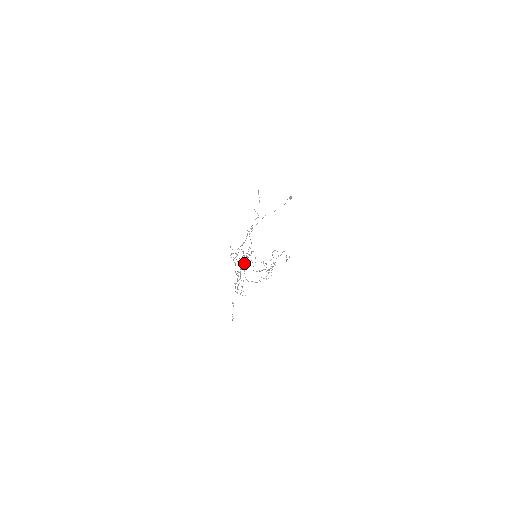
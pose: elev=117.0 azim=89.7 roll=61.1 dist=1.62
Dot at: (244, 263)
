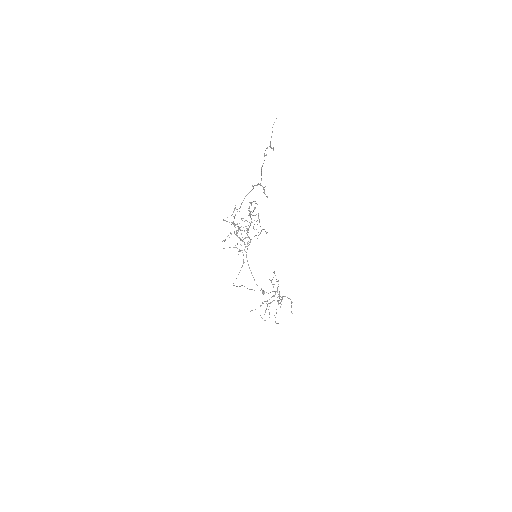
Dot at: occluded
